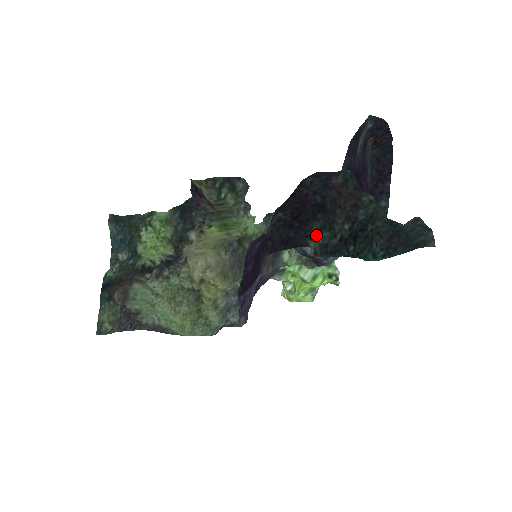
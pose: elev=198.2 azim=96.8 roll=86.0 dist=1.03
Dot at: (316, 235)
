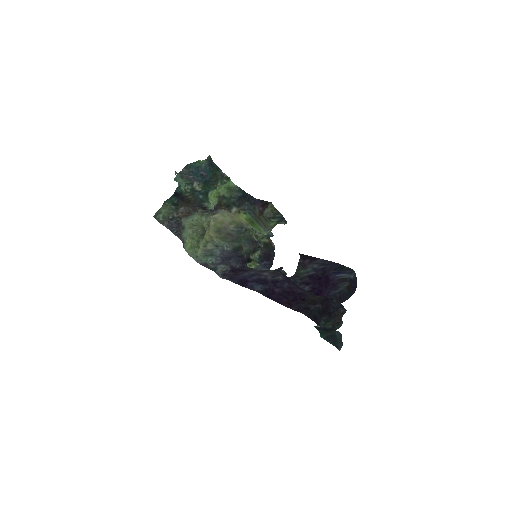
Dot at: (321, 321)
